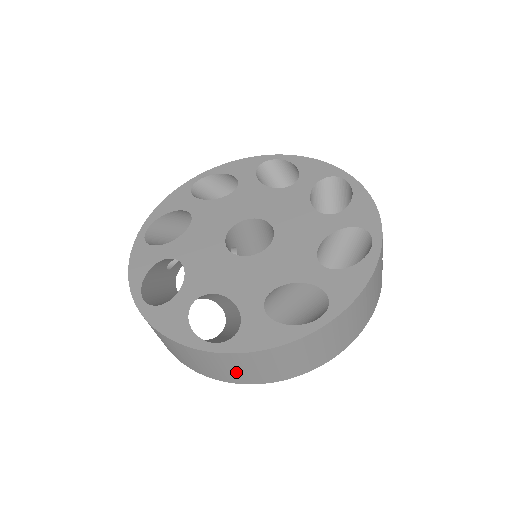
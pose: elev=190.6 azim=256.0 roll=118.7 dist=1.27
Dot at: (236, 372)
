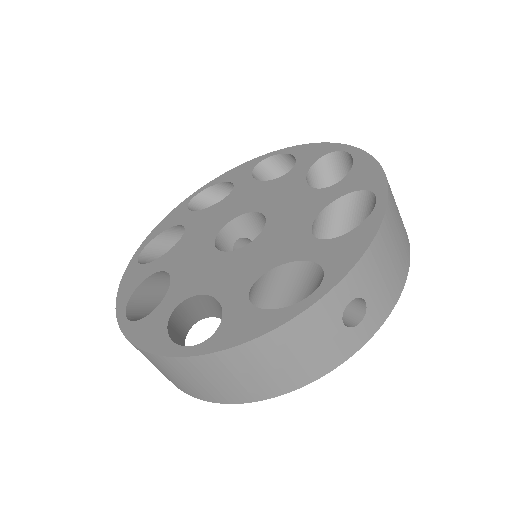
Dot at: occluded
